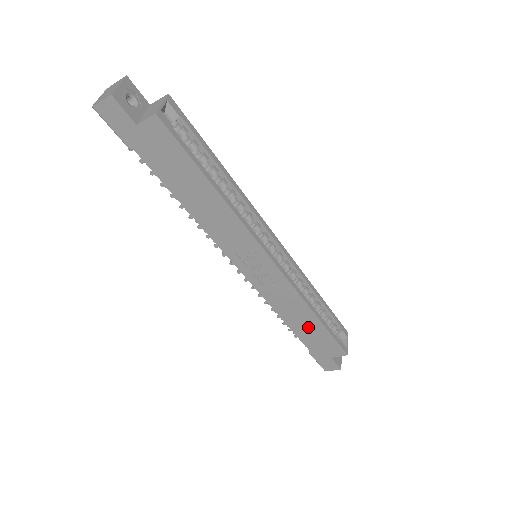
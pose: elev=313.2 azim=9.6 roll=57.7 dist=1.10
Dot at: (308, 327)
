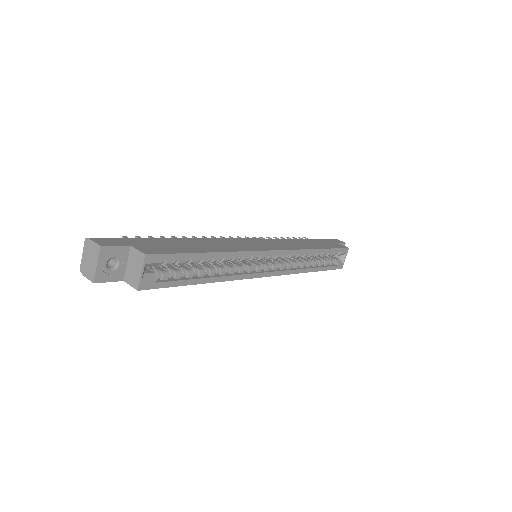
Dot at: occluded
